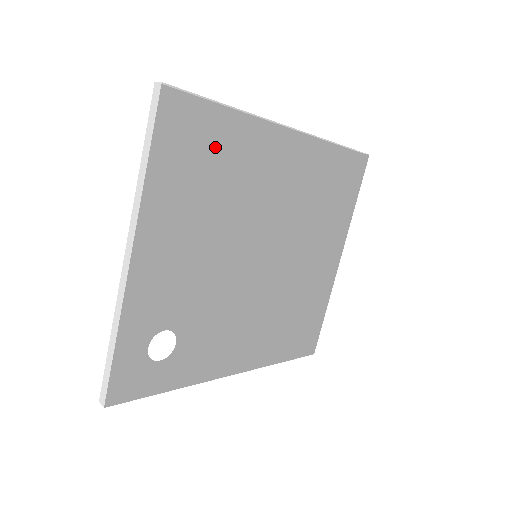
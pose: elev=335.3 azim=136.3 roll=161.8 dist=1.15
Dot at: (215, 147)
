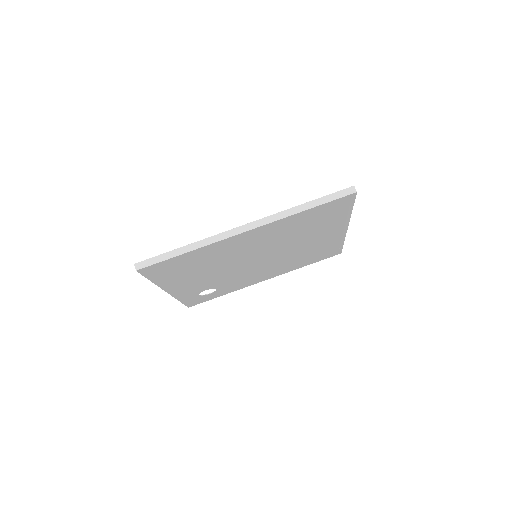
Dot at: (191, 255)
